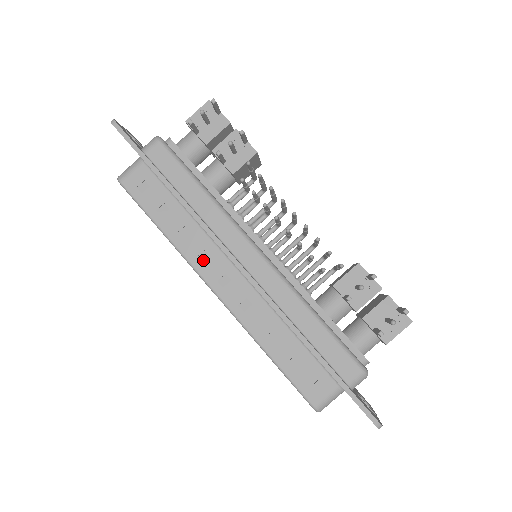
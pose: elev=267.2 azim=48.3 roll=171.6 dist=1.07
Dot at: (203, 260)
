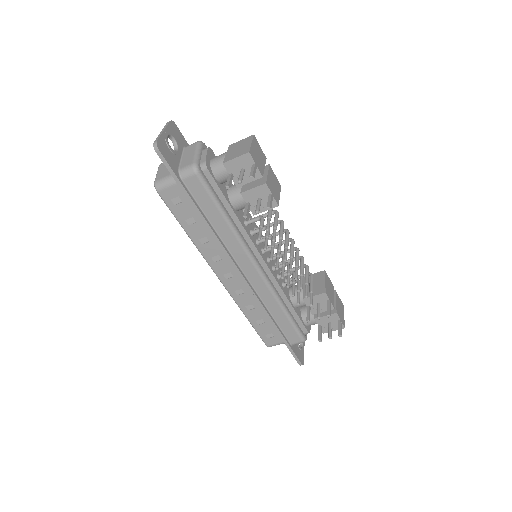
Dot at: (216, 260)
